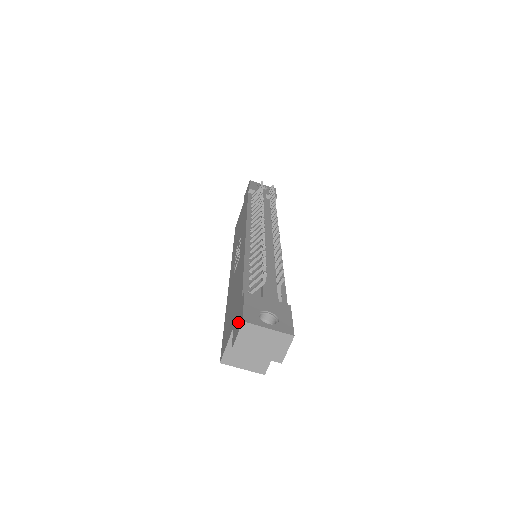
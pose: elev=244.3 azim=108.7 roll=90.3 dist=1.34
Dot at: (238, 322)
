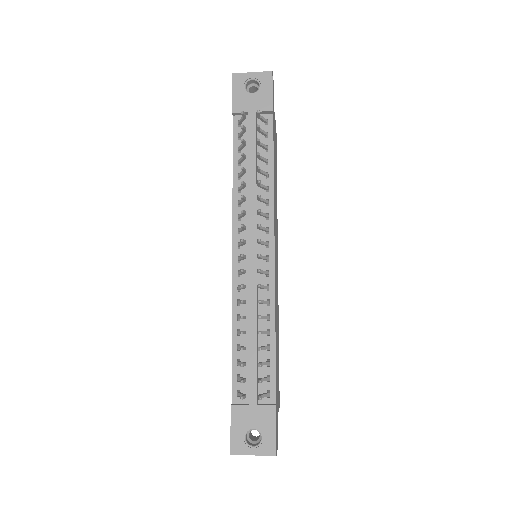
Dot at: occluded
